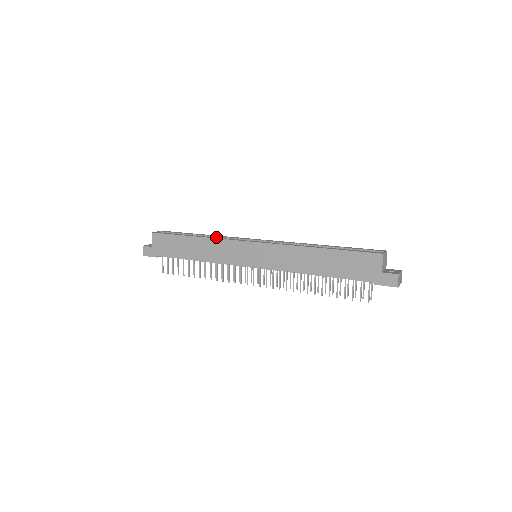
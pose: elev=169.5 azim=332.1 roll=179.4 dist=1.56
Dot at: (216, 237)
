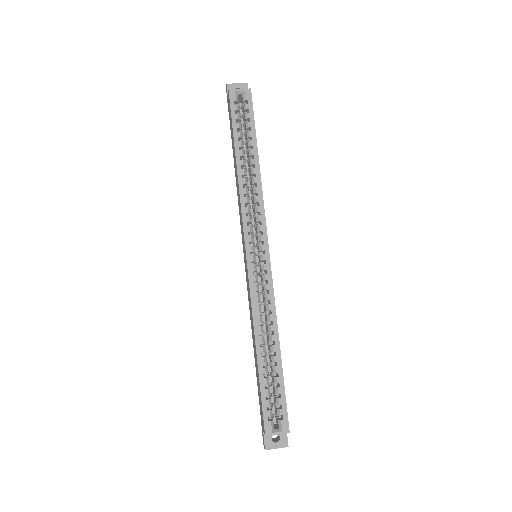
Dot at: (254, 188)
